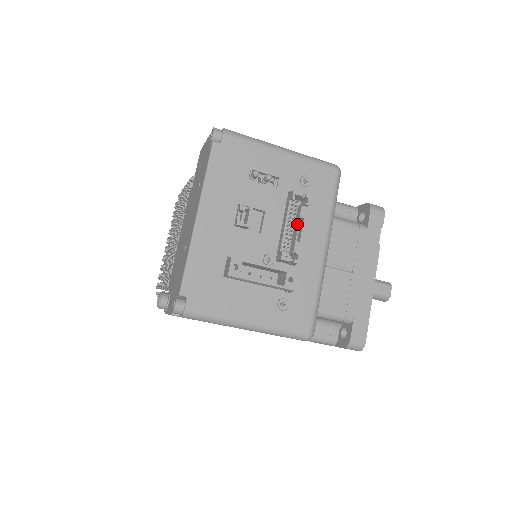
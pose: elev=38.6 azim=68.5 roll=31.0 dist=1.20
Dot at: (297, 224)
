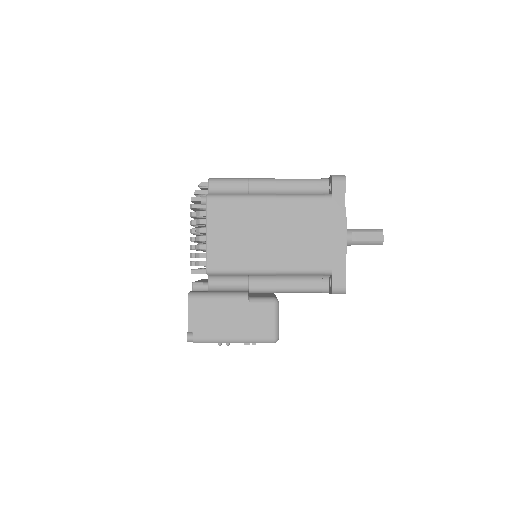
Dot at: occluded
